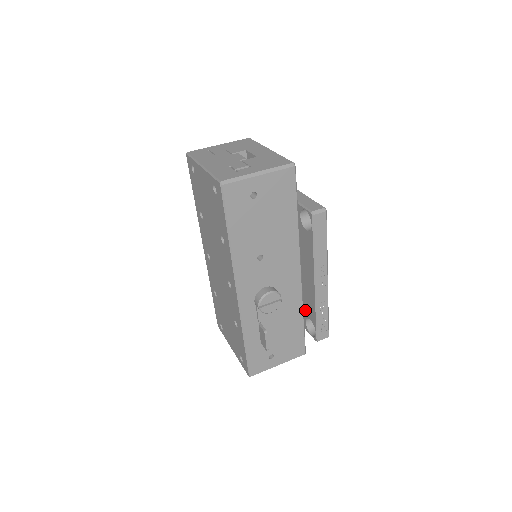
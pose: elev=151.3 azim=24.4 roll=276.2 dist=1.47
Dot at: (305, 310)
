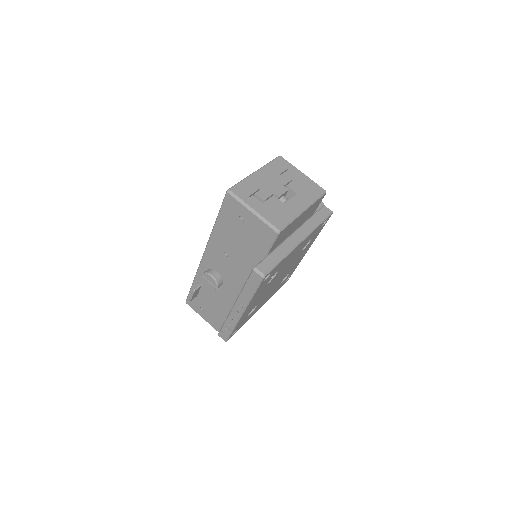
Dot at: occluded
